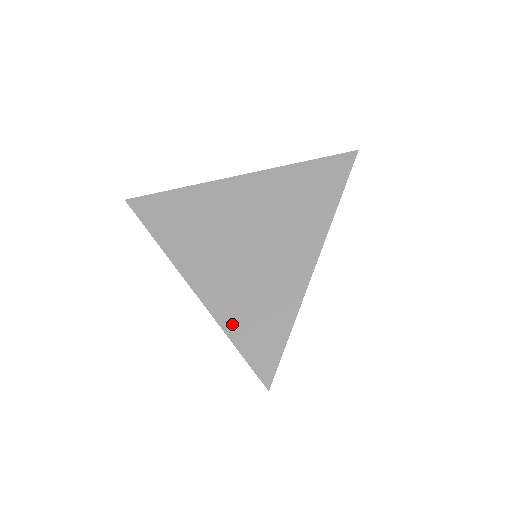
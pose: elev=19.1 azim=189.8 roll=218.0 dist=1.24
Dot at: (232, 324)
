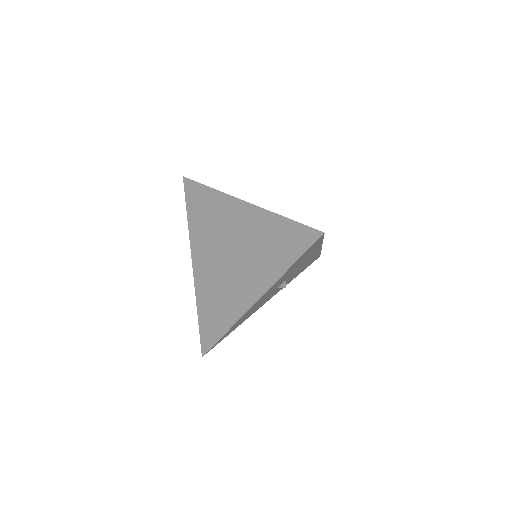
Dot at: (201, 306)
